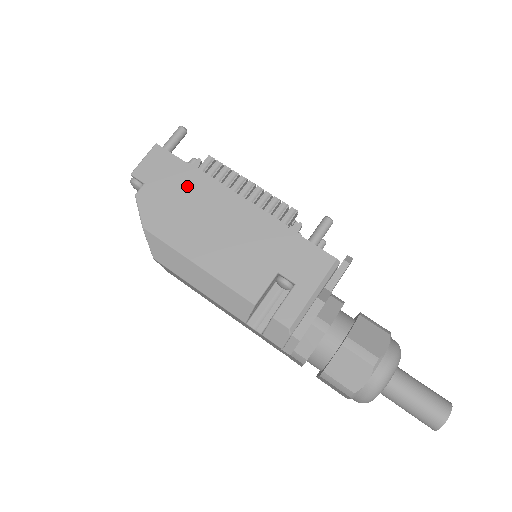
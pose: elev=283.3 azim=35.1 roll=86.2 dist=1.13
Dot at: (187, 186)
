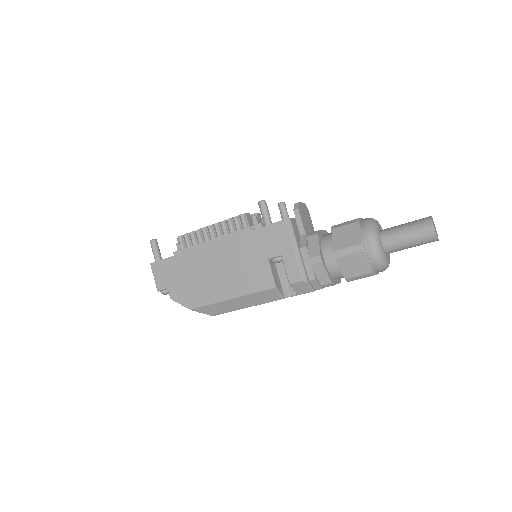
Dot at: (185, 267)
